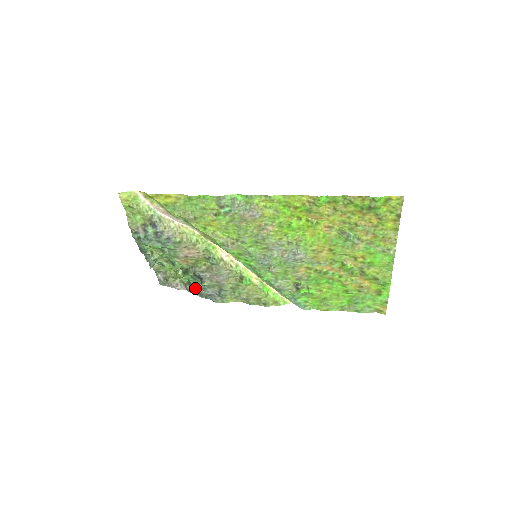
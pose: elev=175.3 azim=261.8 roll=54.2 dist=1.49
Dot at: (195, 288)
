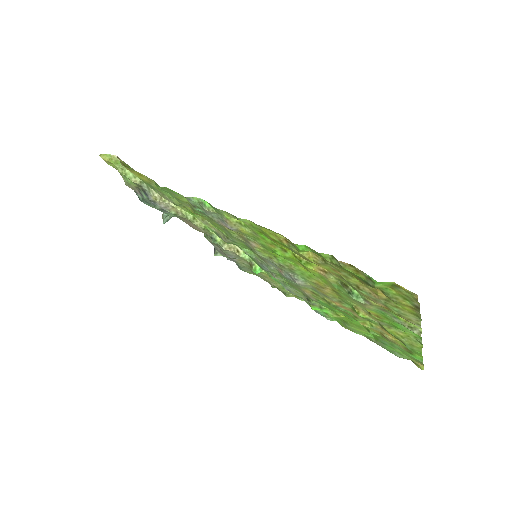
Dot at: occluded
